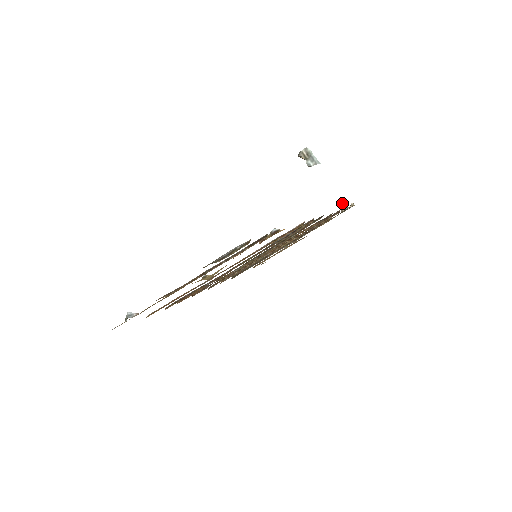
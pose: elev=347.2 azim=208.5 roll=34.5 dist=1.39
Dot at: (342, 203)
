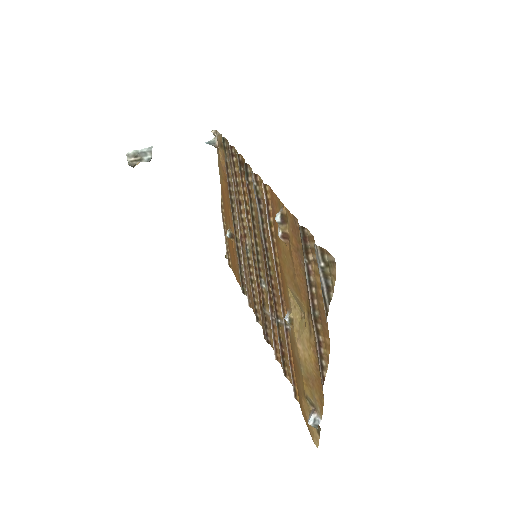
Dot at: (207, 142)
